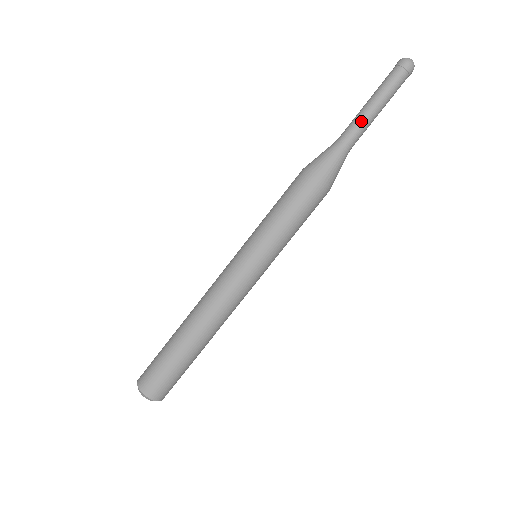
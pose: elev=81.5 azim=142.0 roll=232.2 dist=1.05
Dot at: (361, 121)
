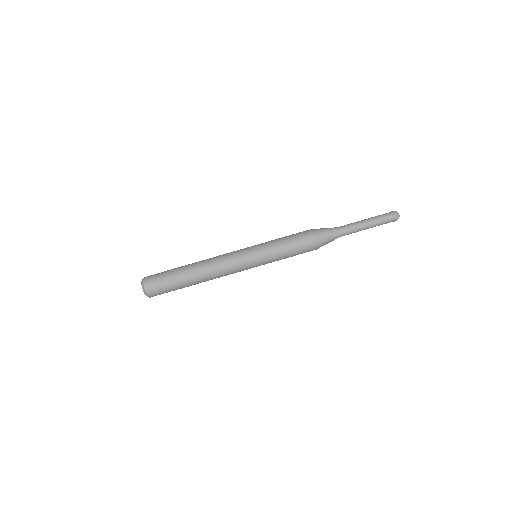
Dot at: (354, 223)
